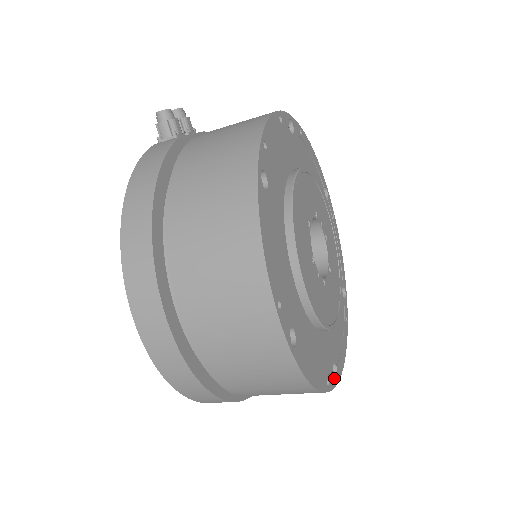
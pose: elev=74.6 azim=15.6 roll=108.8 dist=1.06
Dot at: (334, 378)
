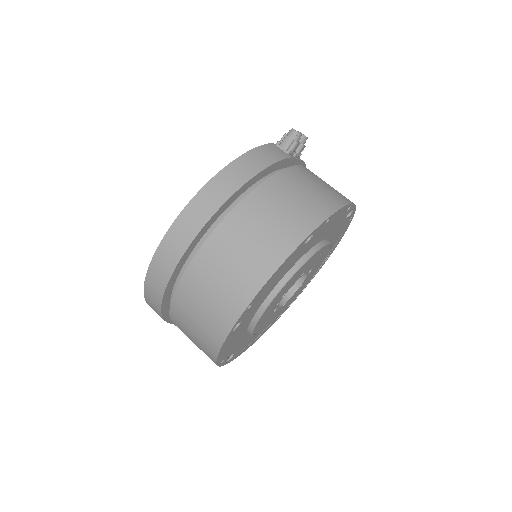
Dot at: (226, 361)
